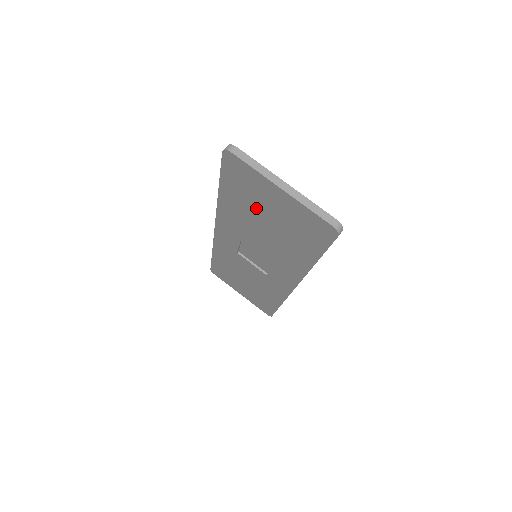
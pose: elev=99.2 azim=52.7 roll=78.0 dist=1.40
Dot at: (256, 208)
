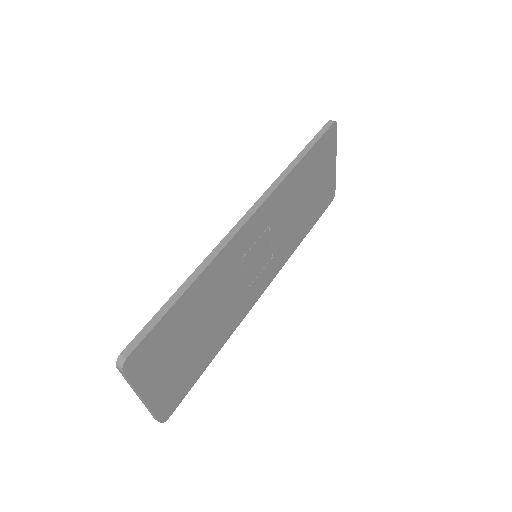
Dot at: occluded
